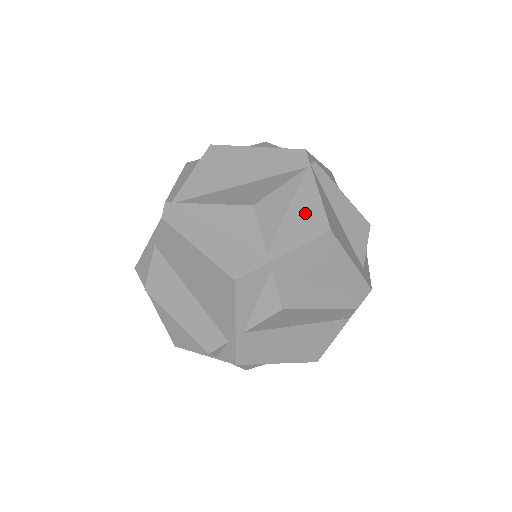
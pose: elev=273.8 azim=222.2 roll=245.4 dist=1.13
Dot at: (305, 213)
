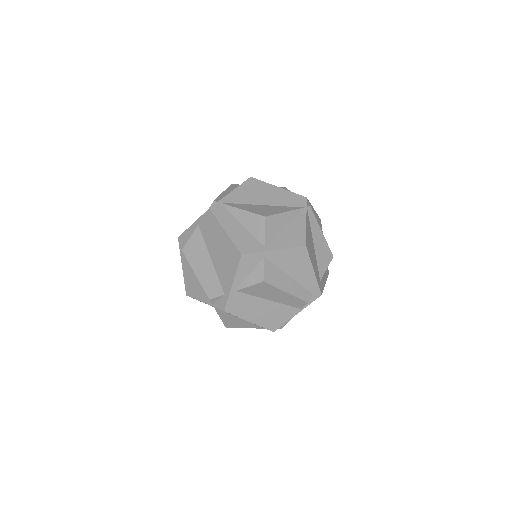
Dot at: (294, 232)
